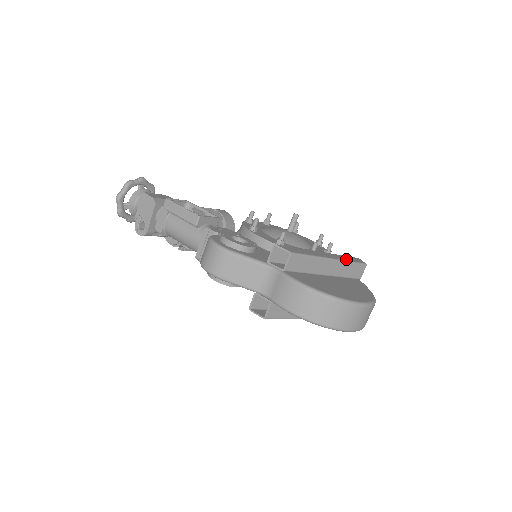
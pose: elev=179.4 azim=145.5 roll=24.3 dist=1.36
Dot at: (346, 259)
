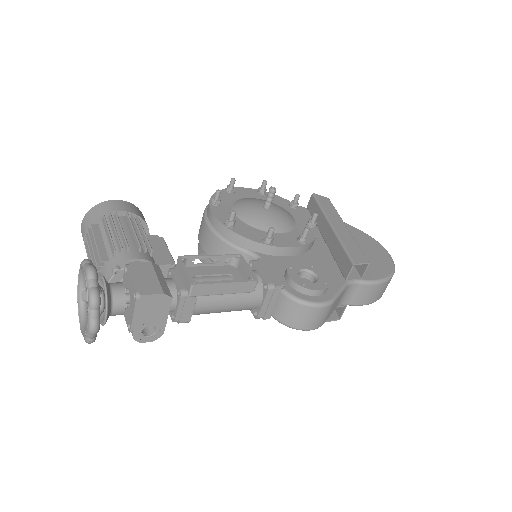
Dot at: (335, 212)
